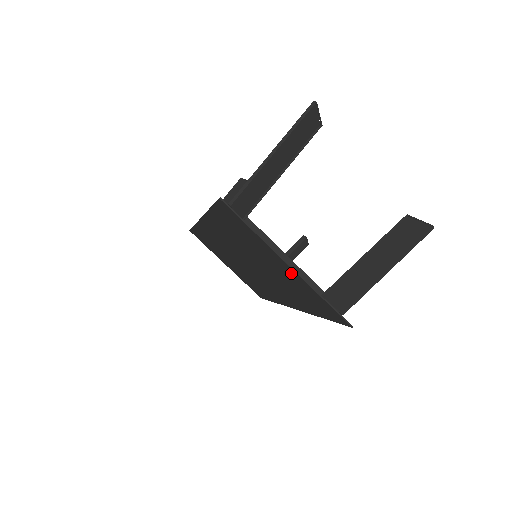
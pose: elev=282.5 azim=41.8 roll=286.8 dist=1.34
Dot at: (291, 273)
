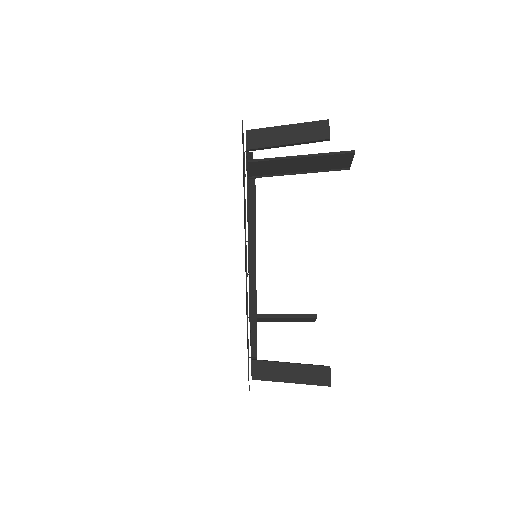
Dot at: occluded
